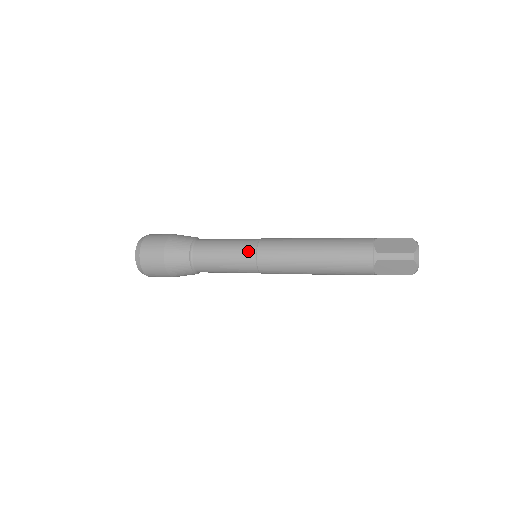
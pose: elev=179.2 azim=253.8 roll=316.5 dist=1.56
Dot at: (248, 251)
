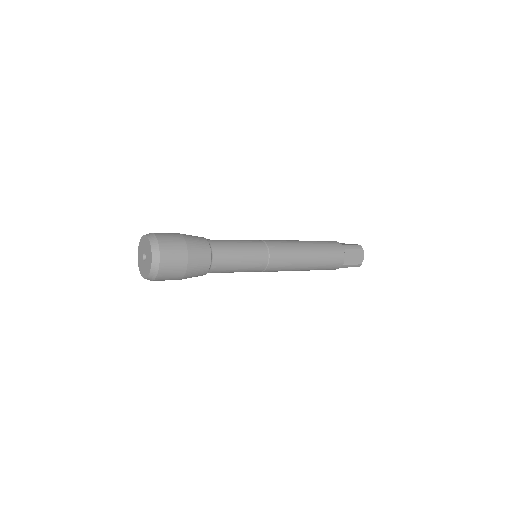
Dot at: (259, 243)
